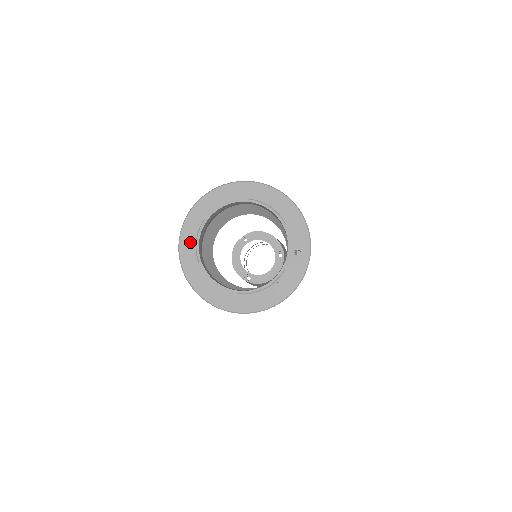
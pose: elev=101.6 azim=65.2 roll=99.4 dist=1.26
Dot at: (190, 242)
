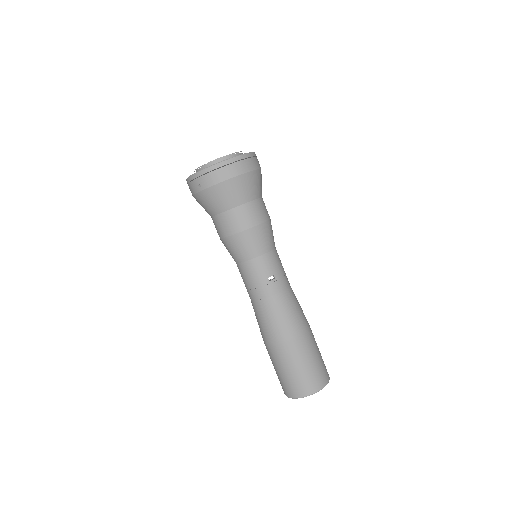
Dot at: occluded
